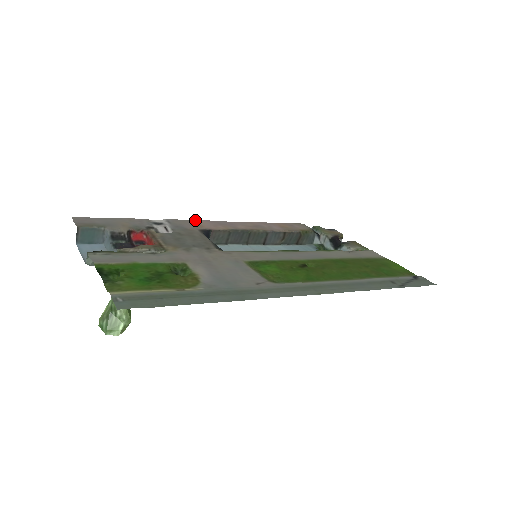
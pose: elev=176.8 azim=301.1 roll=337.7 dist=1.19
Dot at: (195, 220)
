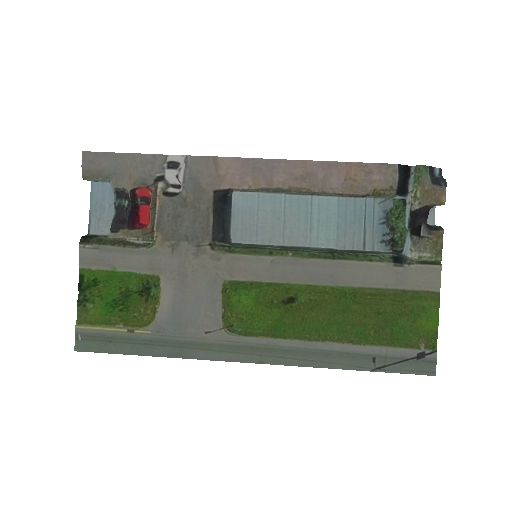
Dot at: (222, 160)
